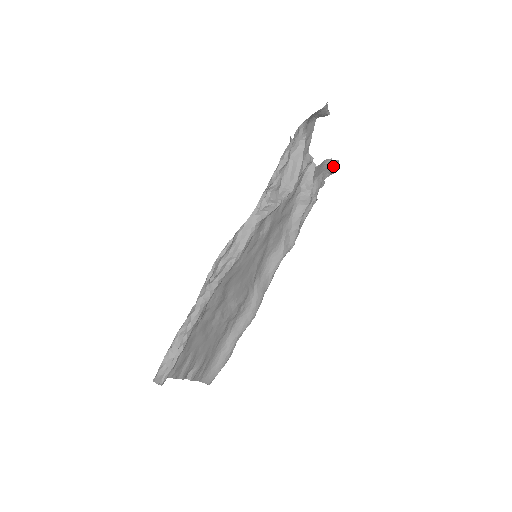
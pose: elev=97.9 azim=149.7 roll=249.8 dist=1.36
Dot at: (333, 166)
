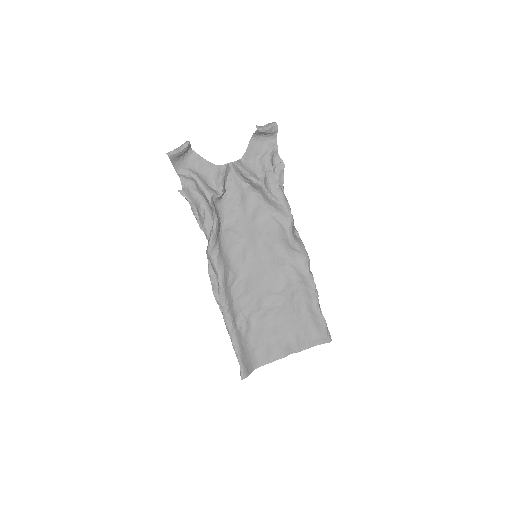
Dot at: (263, 133)
